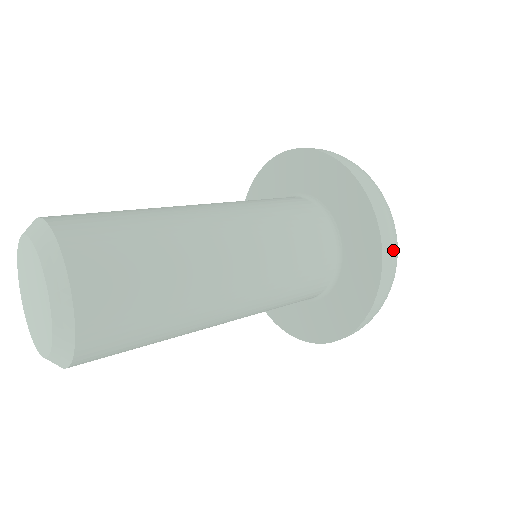
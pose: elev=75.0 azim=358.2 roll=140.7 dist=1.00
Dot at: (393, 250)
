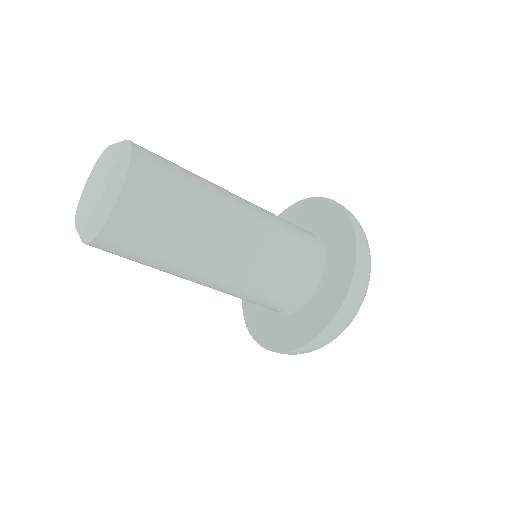
Dot at: (365, 241)
